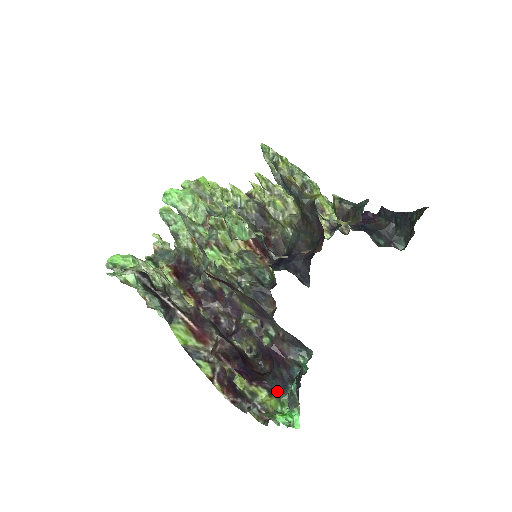
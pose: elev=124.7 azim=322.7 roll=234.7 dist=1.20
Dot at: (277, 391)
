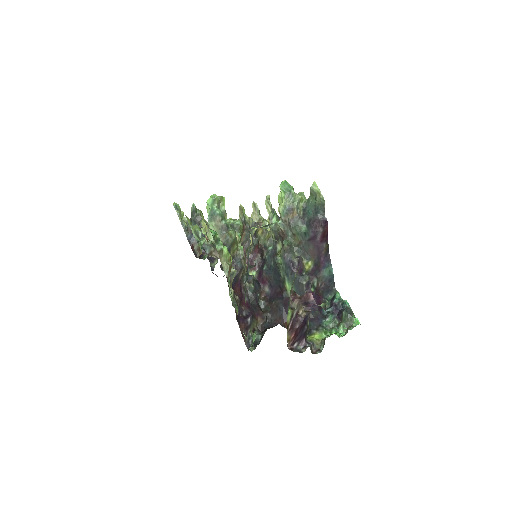
Dot at: (317, 328)
